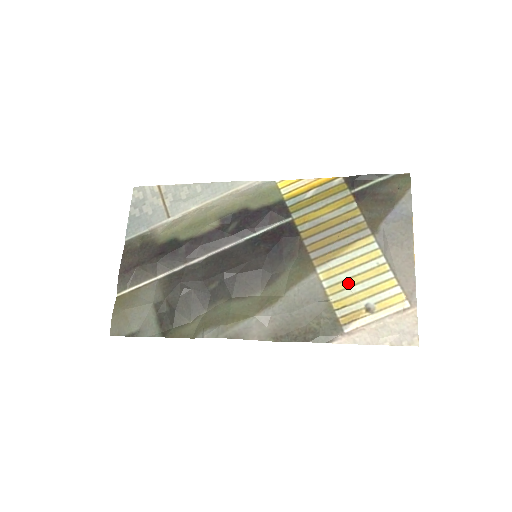
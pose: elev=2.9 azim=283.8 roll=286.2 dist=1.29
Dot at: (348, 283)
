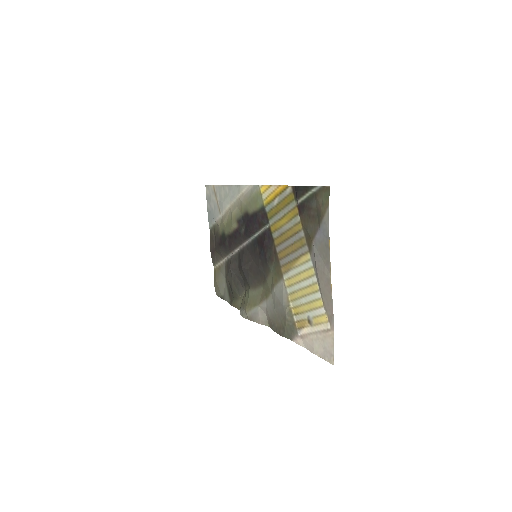
Dot at: (298, 294)
